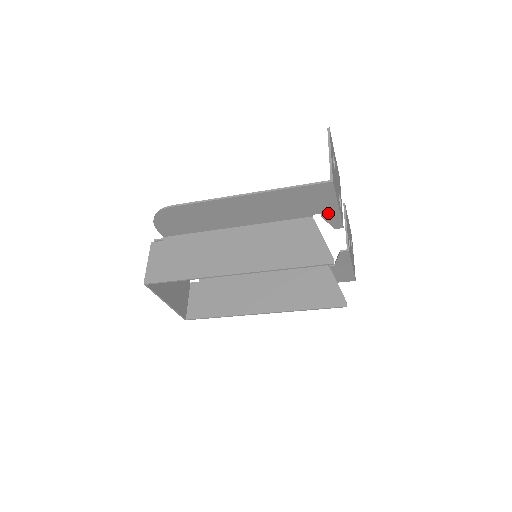
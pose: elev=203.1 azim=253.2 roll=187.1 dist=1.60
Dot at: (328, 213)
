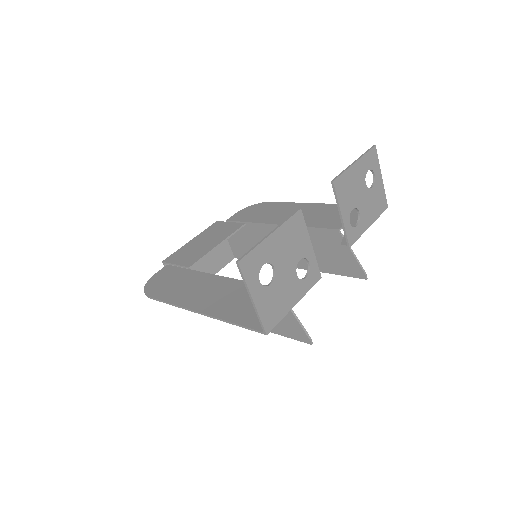
Dot at: occluded
